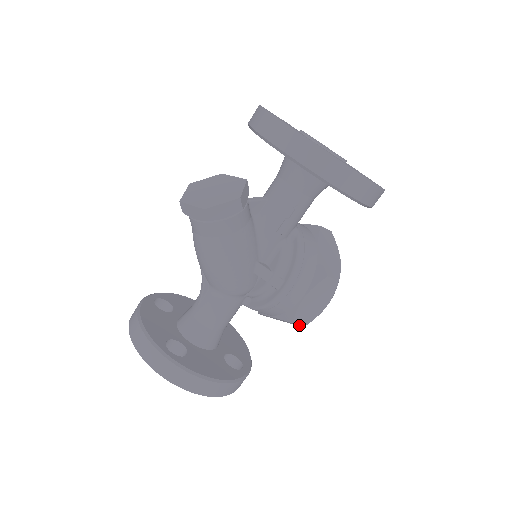
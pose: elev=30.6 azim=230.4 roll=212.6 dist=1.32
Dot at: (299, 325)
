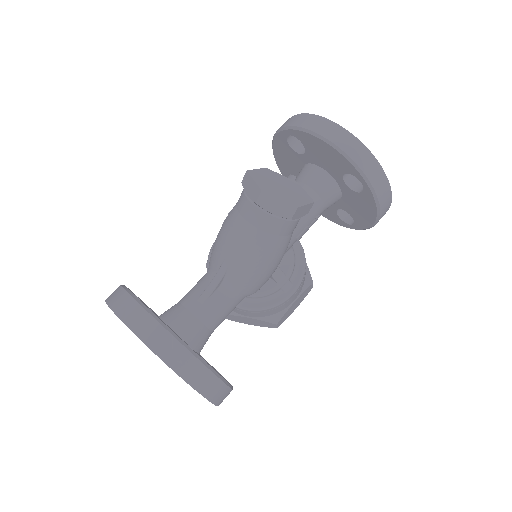
Dot at: (275, 326)
